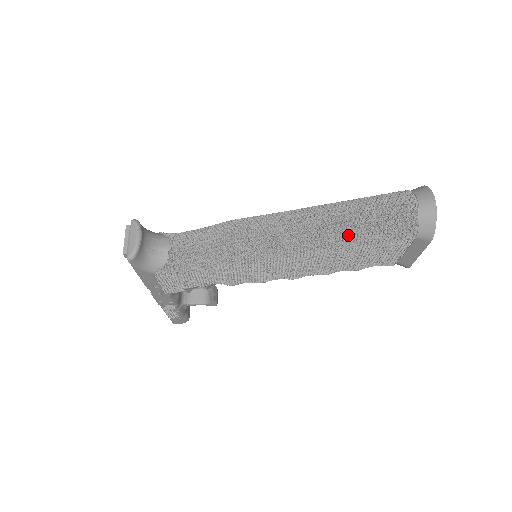
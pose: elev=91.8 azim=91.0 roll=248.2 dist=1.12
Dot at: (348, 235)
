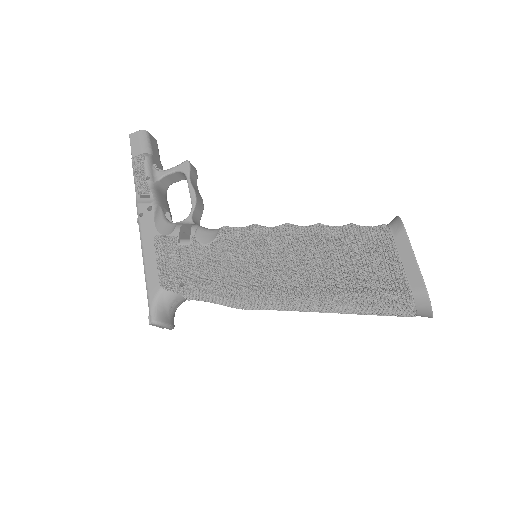
Dot at: occluded
